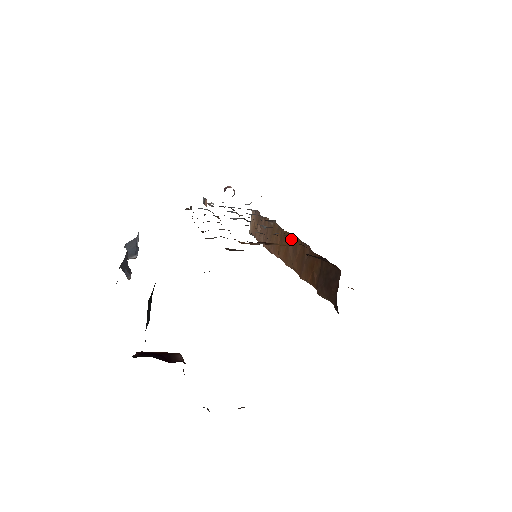
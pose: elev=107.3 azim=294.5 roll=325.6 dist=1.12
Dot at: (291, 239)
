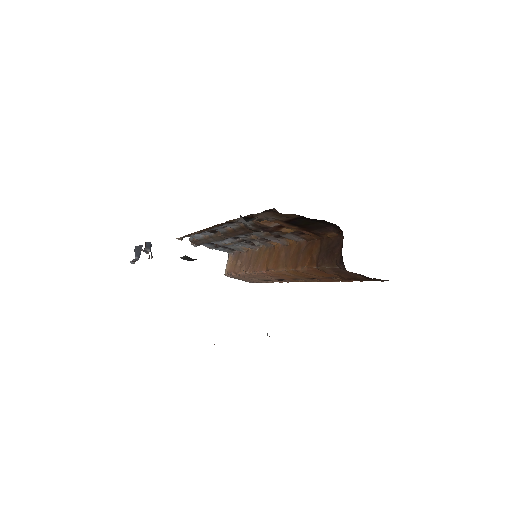
Dot at: (283, 247)
